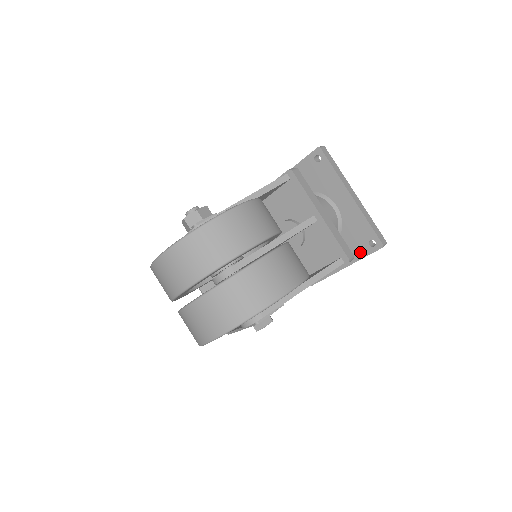
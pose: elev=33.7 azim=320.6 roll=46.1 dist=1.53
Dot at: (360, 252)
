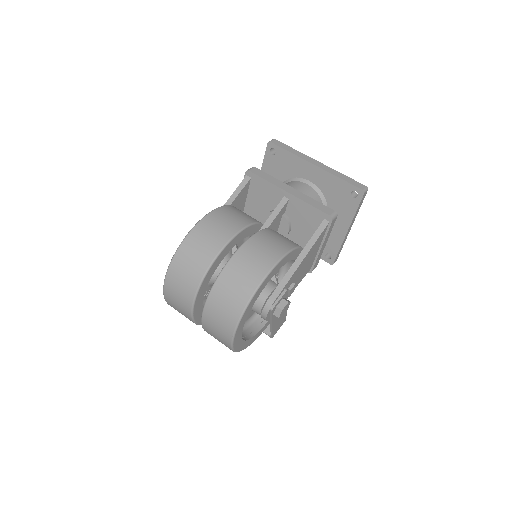
Dot at: (350, 208)
